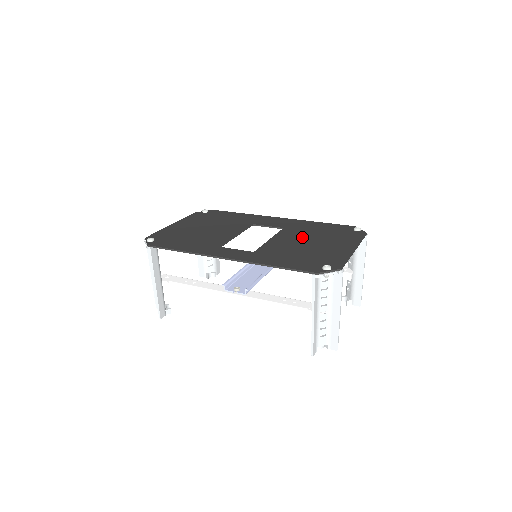
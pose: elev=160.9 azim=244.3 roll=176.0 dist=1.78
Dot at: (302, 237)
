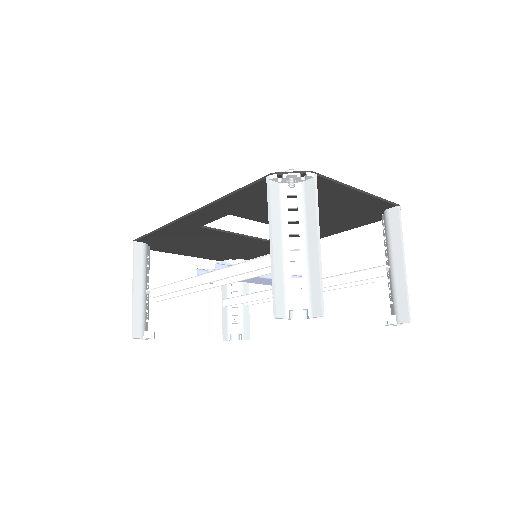
Dot at: occluded
